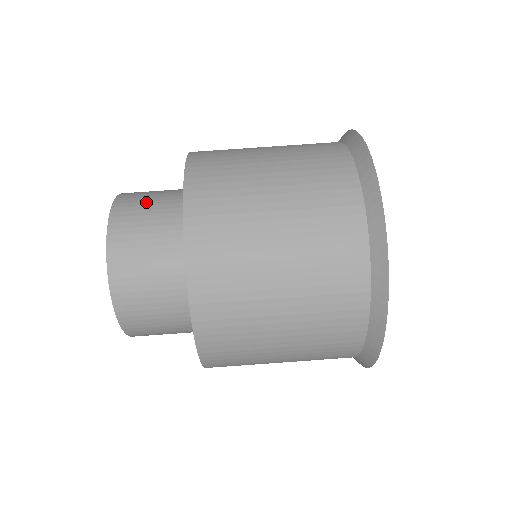
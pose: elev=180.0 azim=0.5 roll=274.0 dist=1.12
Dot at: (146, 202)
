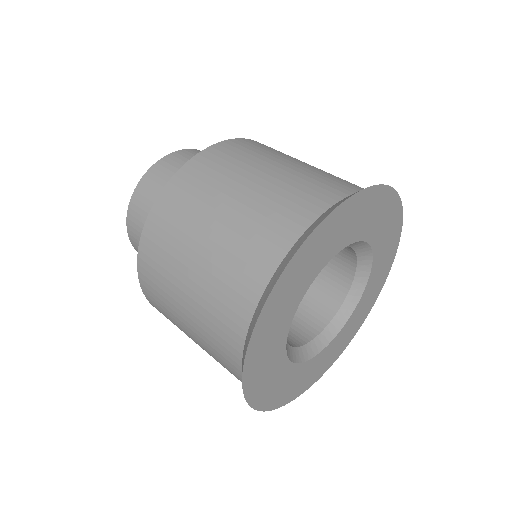
Dot at: occluded
